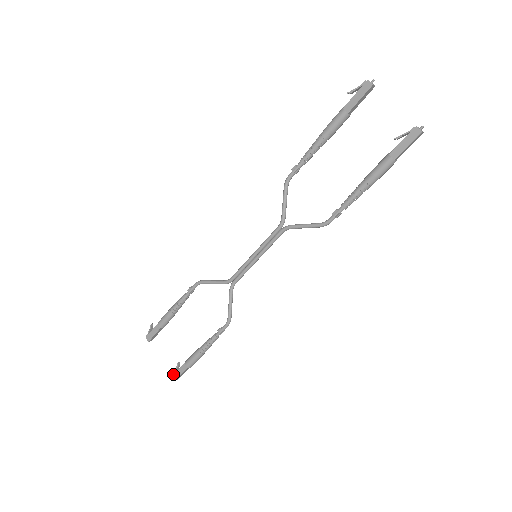
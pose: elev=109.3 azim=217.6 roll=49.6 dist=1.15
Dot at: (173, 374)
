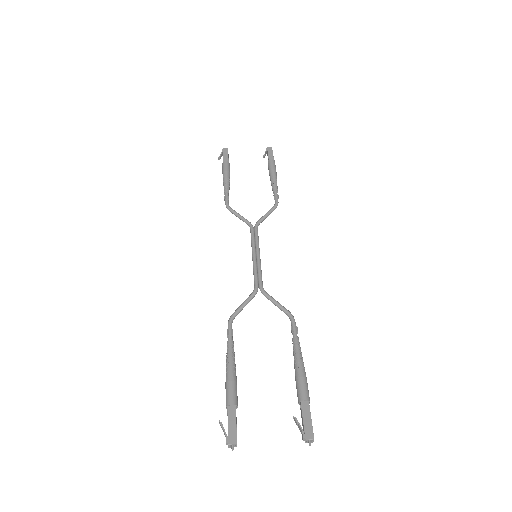
Dot at: (303, 436)
